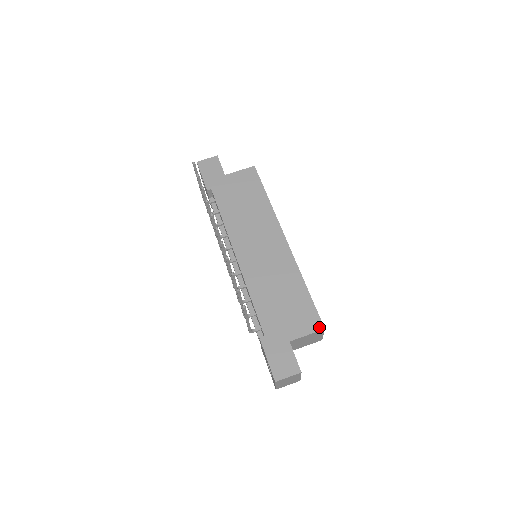
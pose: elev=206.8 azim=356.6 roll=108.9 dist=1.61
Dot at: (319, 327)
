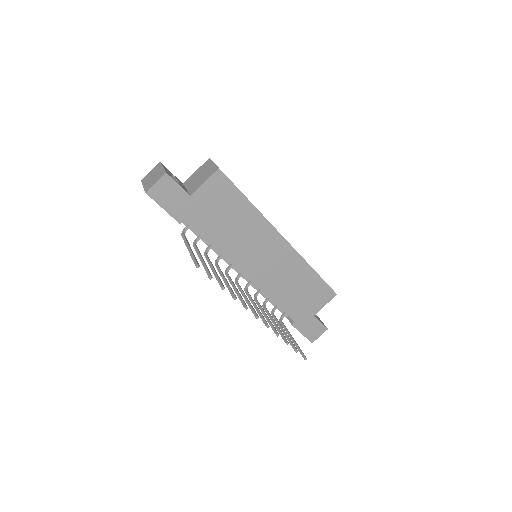
Dot at: (333, 296)
